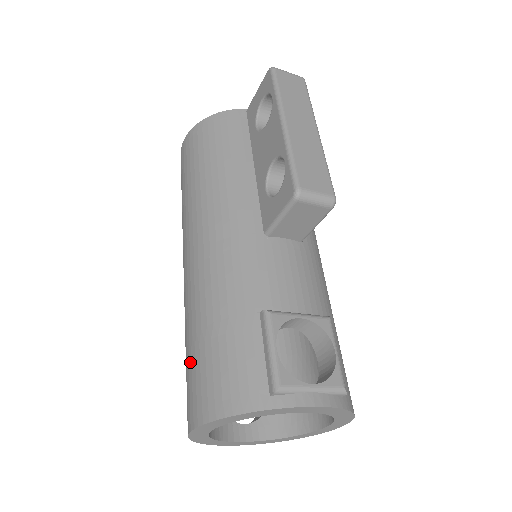
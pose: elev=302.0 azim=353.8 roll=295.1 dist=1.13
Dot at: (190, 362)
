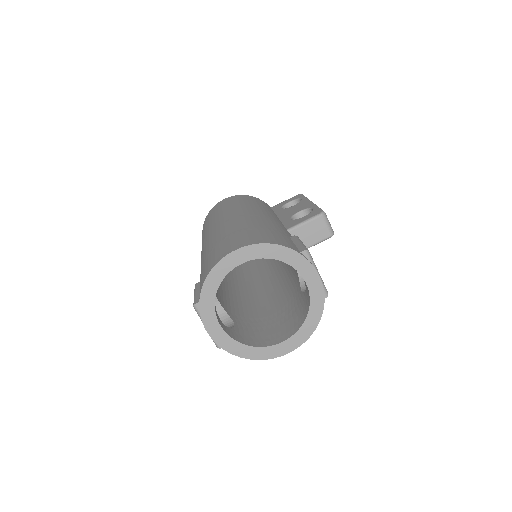
Dot at: (233, 237)
